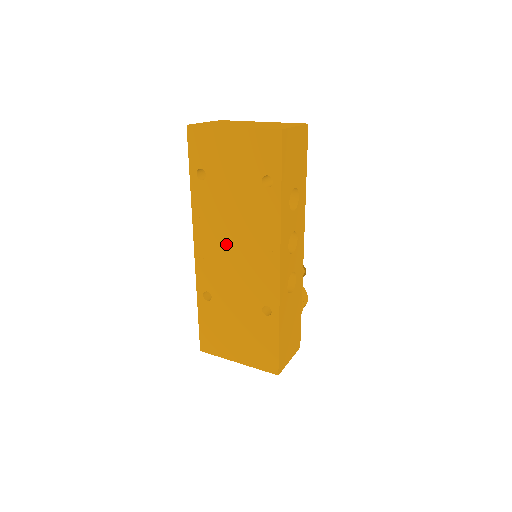
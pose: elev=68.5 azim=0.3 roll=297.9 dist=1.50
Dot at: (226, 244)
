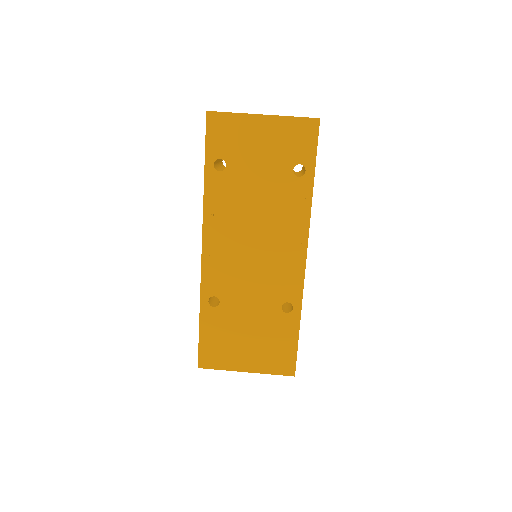
Dot at: (244, 240)
